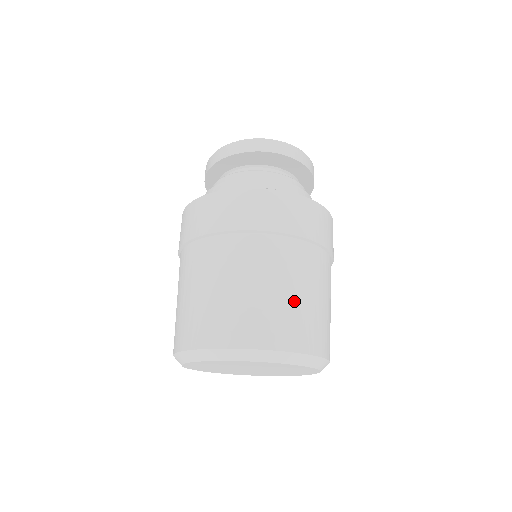
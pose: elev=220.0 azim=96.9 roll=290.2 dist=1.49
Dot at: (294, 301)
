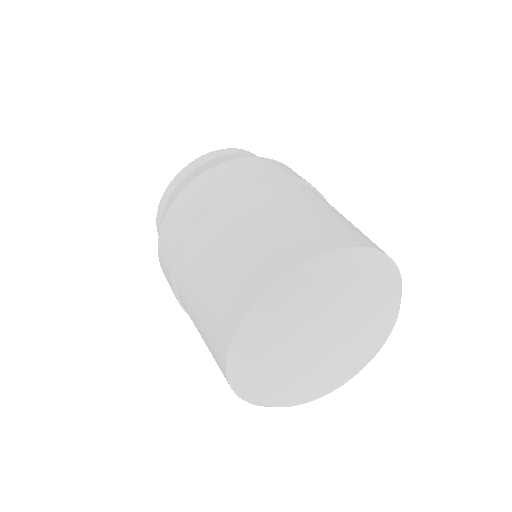
Dot at: occluded
